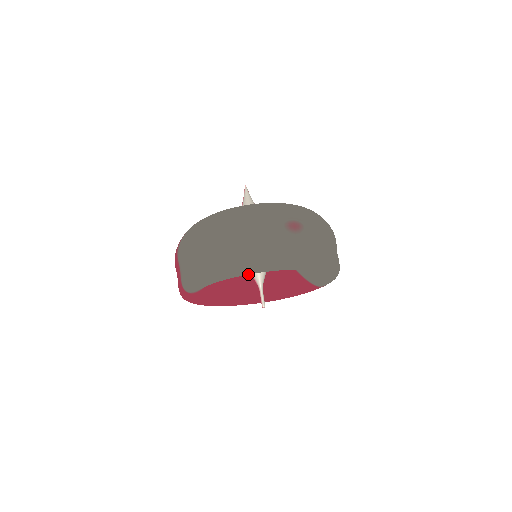
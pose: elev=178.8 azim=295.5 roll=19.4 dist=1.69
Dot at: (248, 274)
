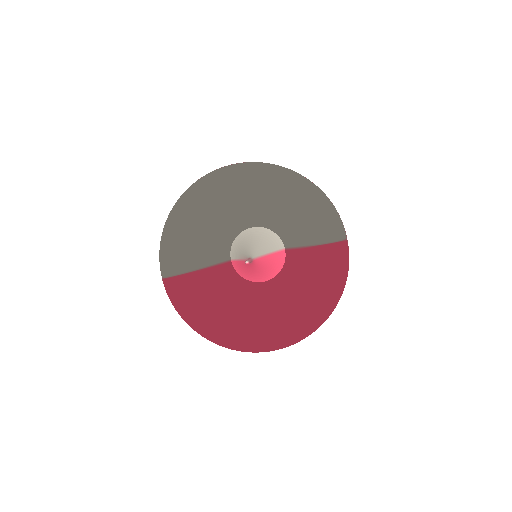
Dot at: (189, 201)
